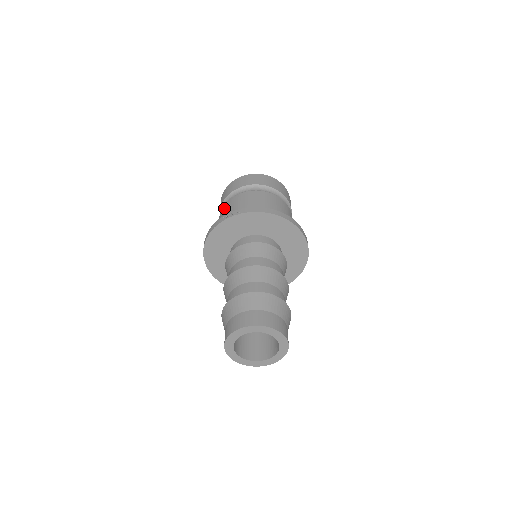
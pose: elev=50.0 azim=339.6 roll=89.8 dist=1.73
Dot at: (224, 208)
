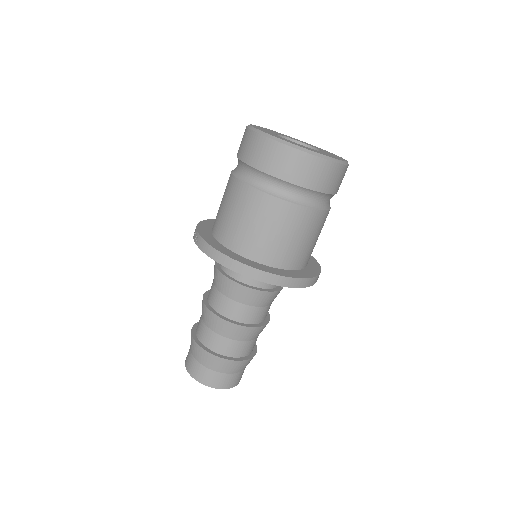
Dot at: occluded
